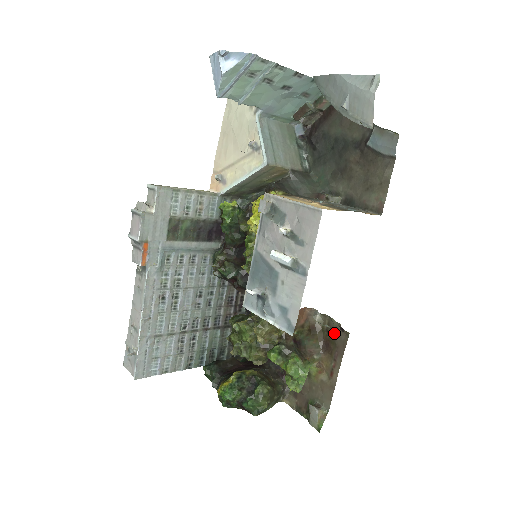
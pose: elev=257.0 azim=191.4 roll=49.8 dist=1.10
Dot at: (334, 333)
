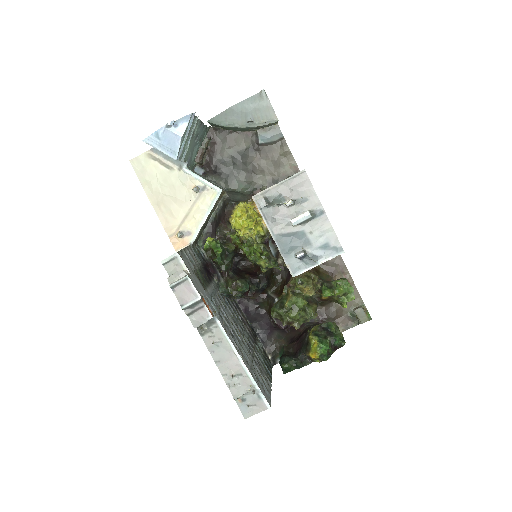
Dot at: (329, 260)
